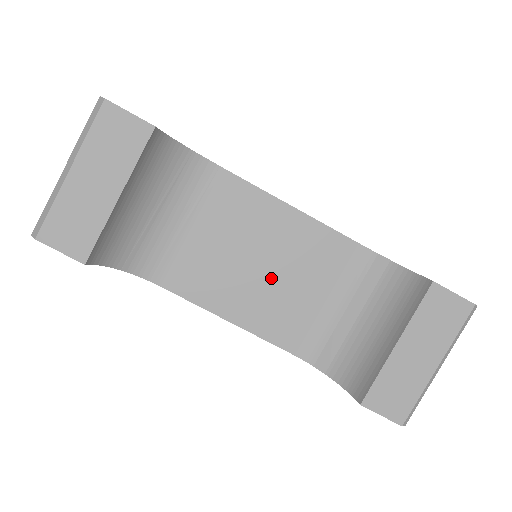
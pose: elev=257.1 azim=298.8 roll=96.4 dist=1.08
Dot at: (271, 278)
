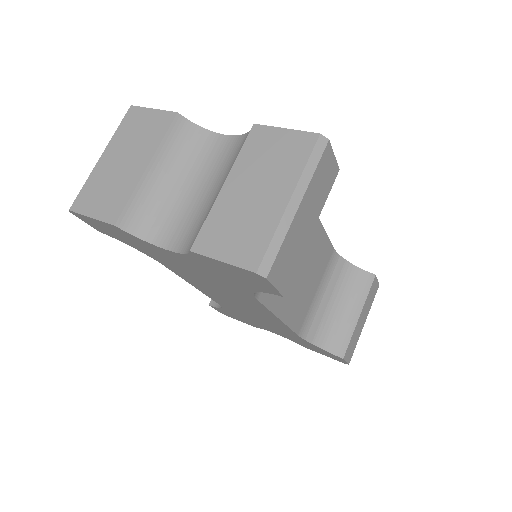
Dot at: (303, 280)
